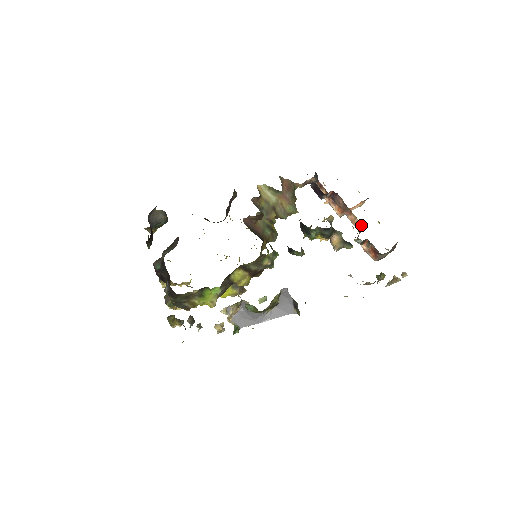
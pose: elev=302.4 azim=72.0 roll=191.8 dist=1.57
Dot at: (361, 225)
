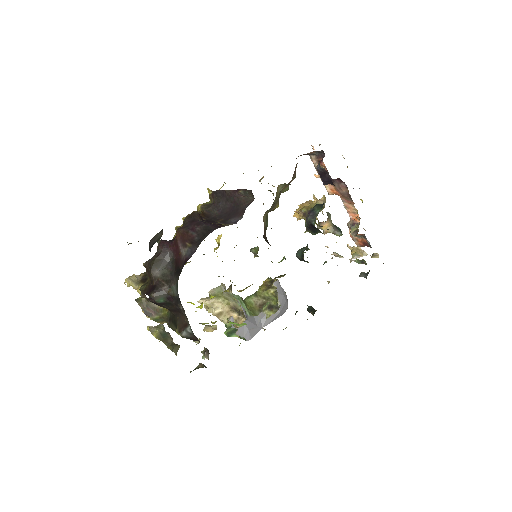
Dot at: (358, 217)
